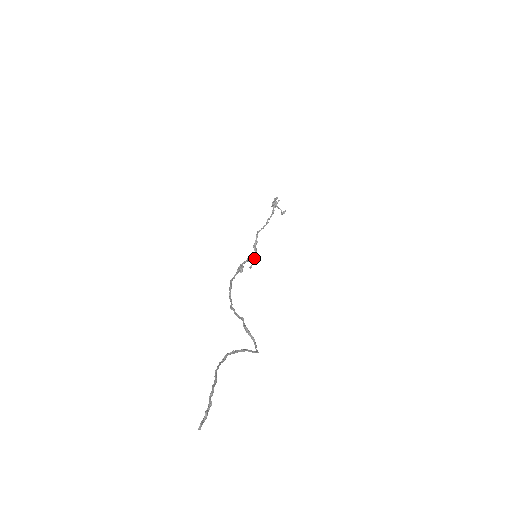
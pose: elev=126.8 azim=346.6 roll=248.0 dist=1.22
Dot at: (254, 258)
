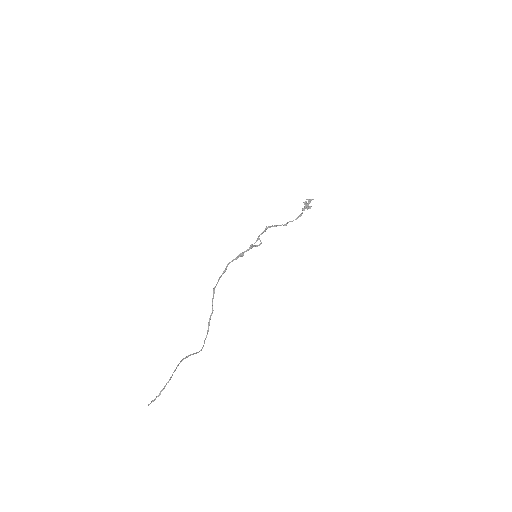
Dot at: (257, 245)
